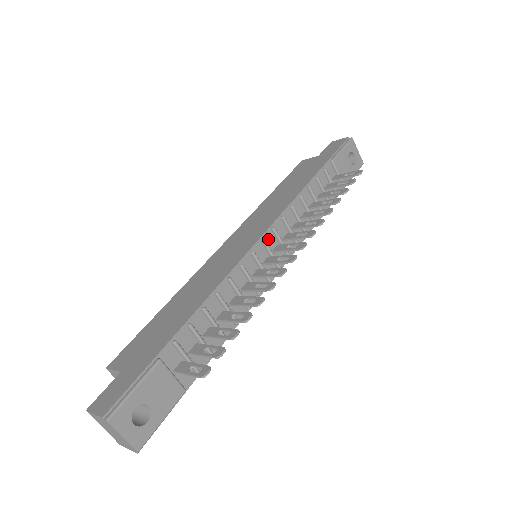
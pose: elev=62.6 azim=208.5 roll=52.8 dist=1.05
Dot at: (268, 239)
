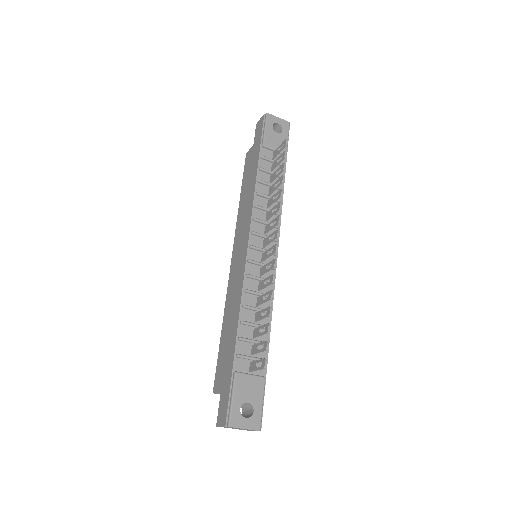
Dot at: (254, 242)
